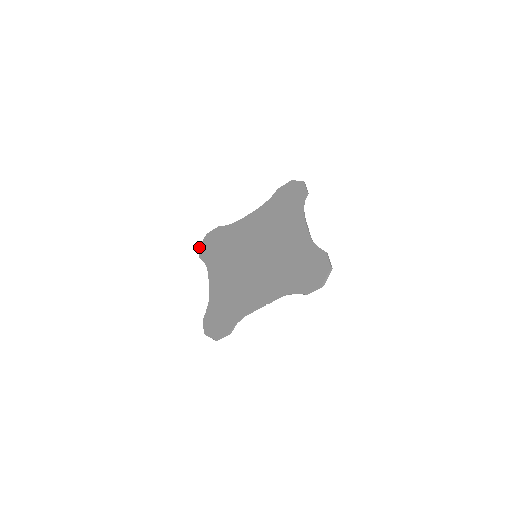
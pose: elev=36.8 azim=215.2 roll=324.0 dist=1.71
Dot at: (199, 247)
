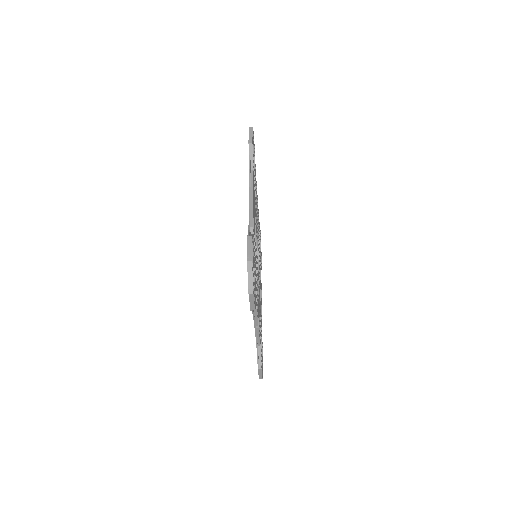
Dot at: occluded
